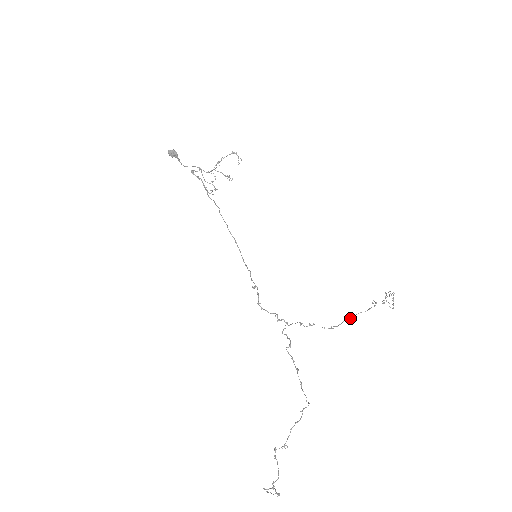
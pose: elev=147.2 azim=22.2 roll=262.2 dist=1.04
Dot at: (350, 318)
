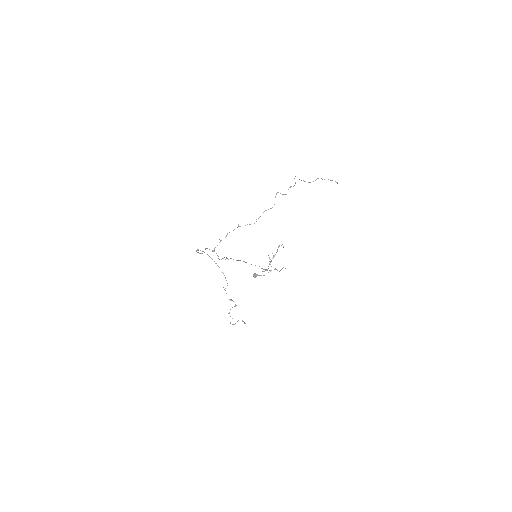
Dot at: occluded
